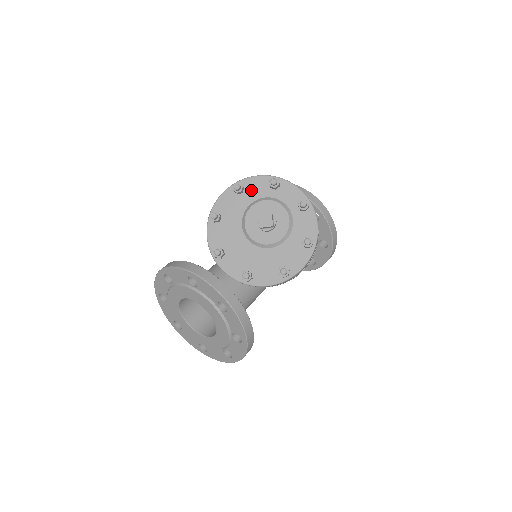
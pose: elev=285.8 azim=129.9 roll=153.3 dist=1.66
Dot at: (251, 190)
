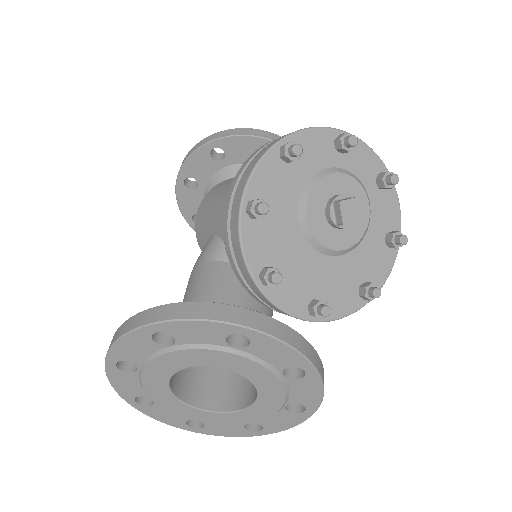
Dot at: (307, 154)
